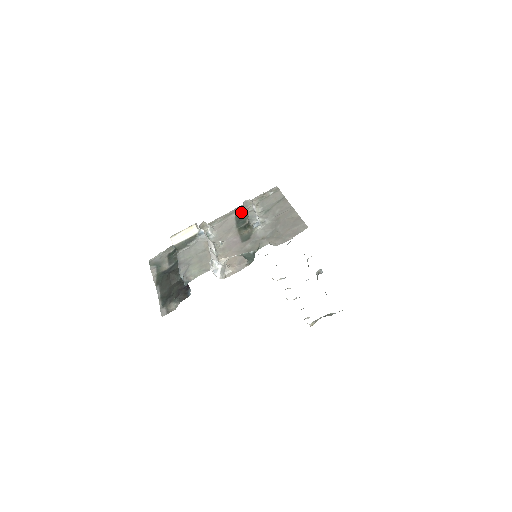
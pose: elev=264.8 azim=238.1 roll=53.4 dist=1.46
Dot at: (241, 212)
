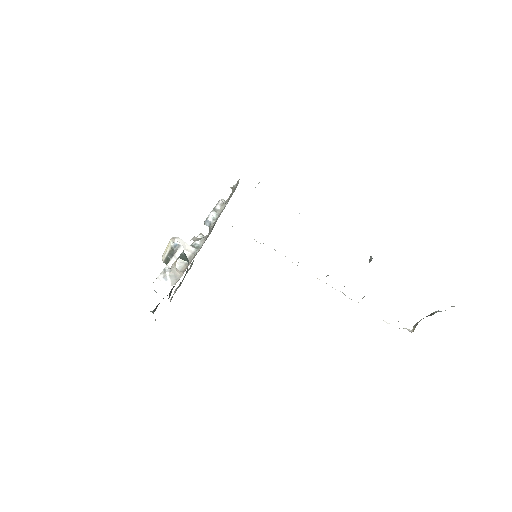
Dot at: occluded
